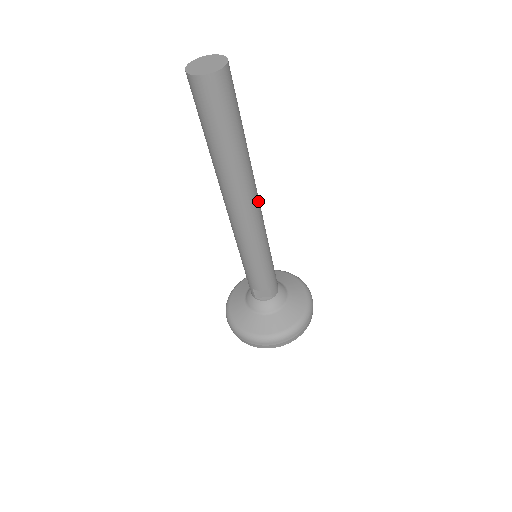
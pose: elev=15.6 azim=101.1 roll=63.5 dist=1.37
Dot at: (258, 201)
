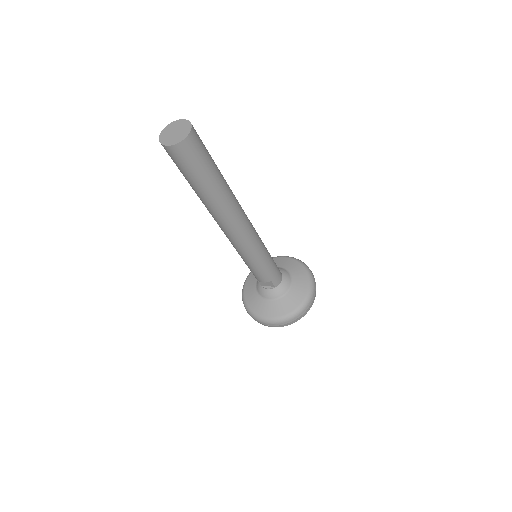
Dot at: (245, 221)
